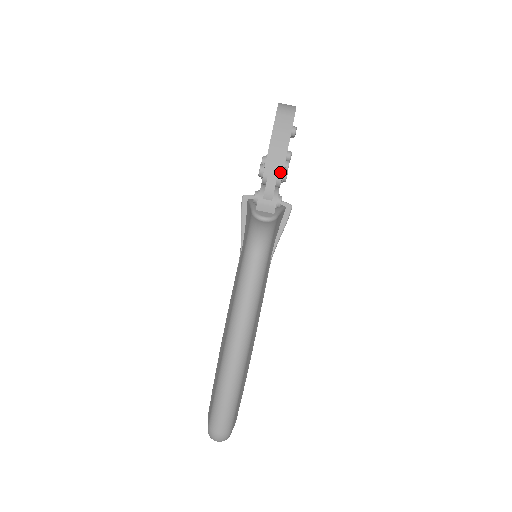
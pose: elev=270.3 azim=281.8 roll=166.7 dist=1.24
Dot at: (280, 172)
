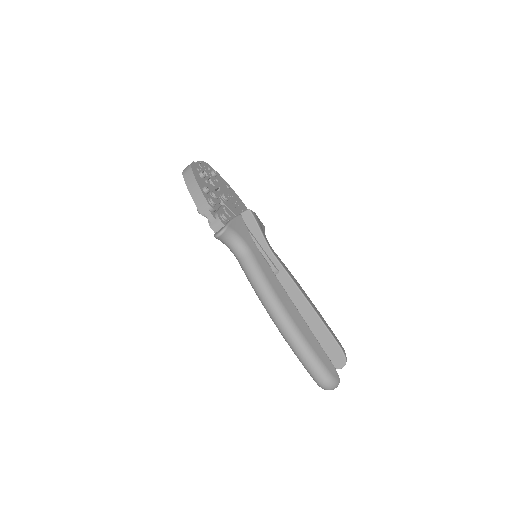
Dot at: (206, 203)
